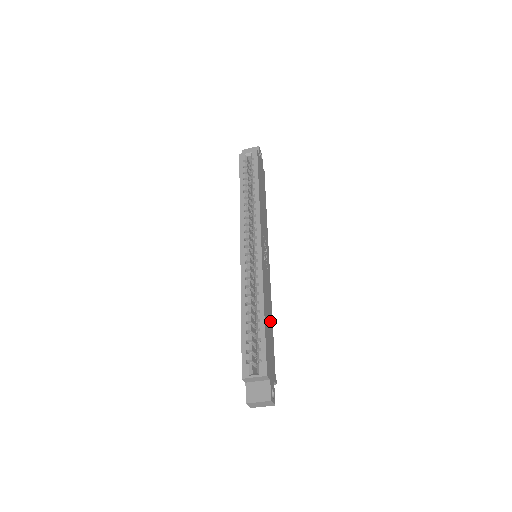
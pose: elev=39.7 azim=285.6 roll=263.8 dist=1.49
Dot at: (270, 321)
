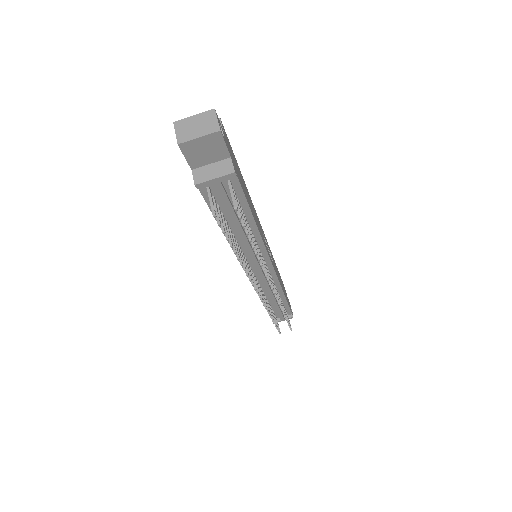
Dot at: (251, 208)
